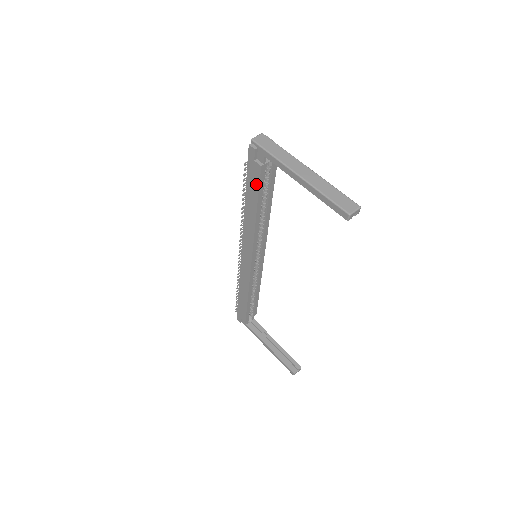
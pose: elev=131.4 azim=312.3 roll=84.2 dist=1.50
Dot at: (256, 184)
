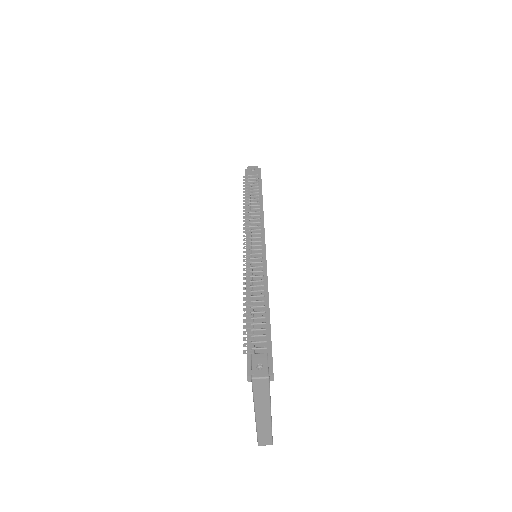
Dot at: occluded
